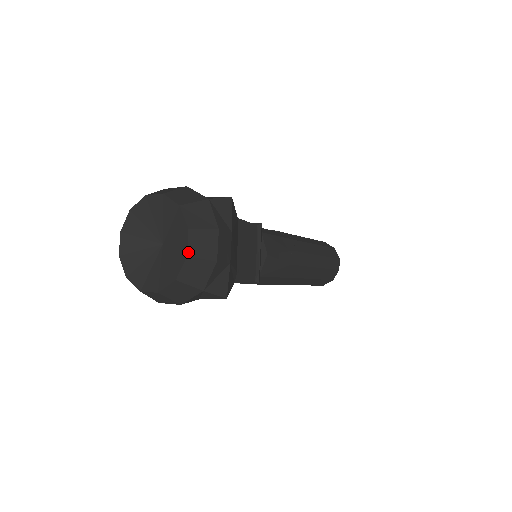
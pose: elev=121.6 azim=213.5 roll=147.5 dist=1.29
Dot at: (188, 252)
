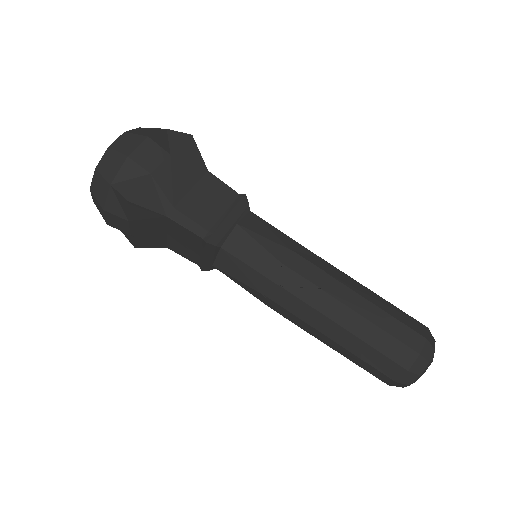
Dot at: (111, 145)
